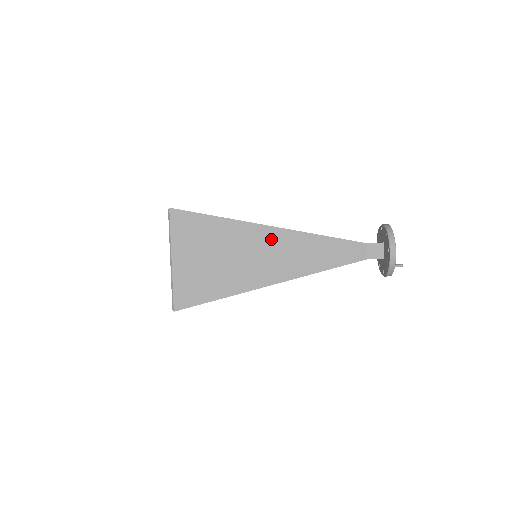
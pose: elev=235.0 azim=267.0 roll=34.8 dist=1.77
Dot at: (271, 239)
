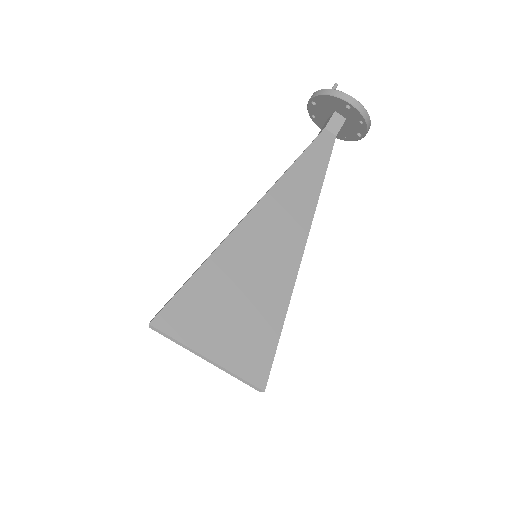
Dot at: occluded
